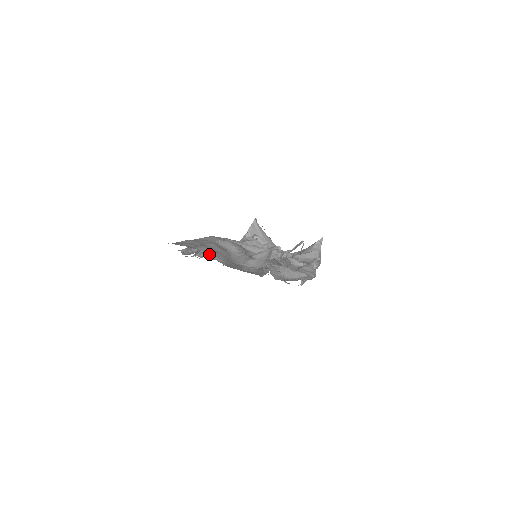
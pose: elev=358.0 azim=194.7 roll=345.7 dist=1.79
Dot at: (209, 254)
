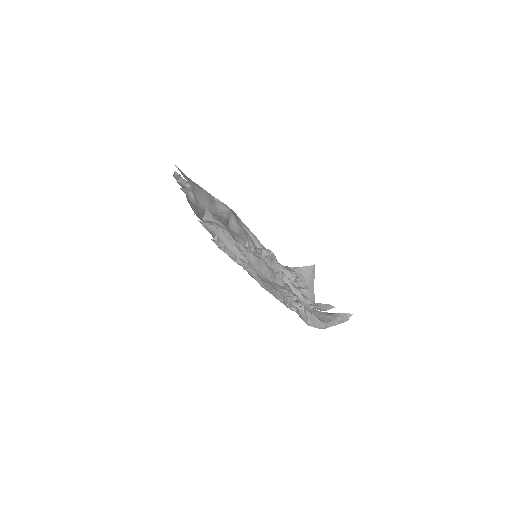
Dot at: occluded
